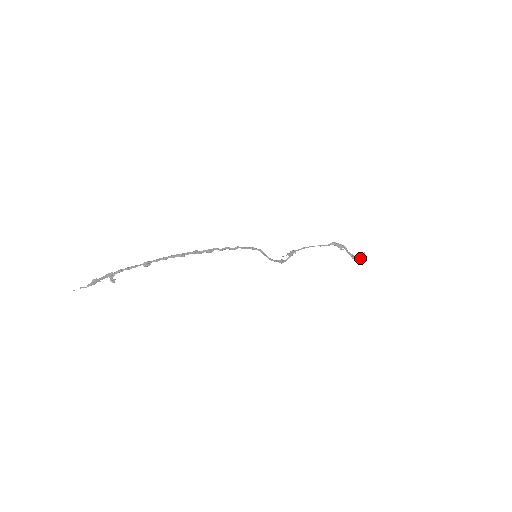
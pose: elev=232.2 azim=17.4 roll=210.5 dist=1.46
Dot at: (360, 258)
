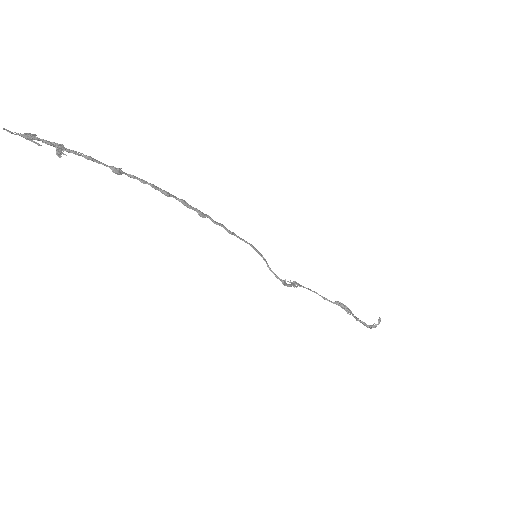
Dot at: (374, 325)
